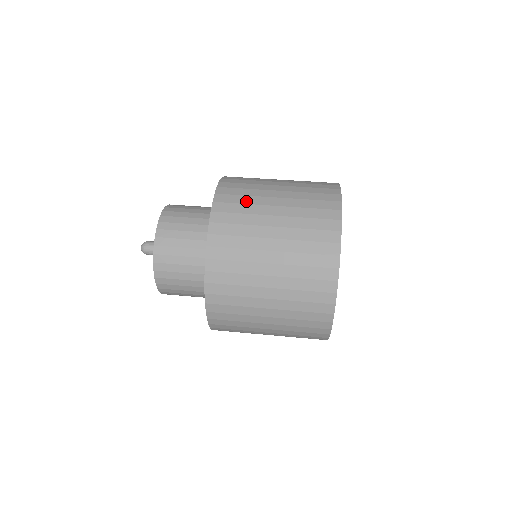
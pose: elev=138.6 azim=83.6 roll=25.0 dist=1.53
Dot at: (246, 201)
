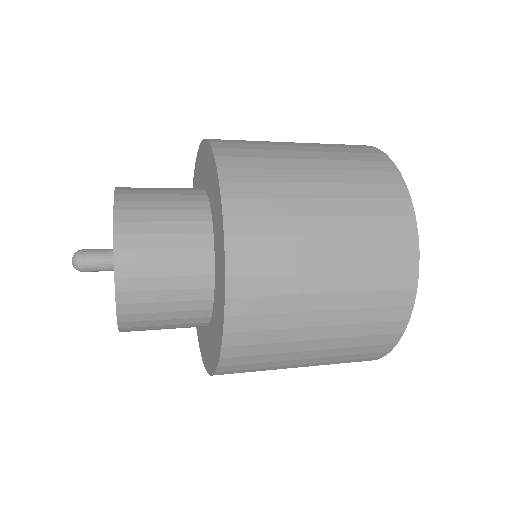
Dot at: (267, 165)
